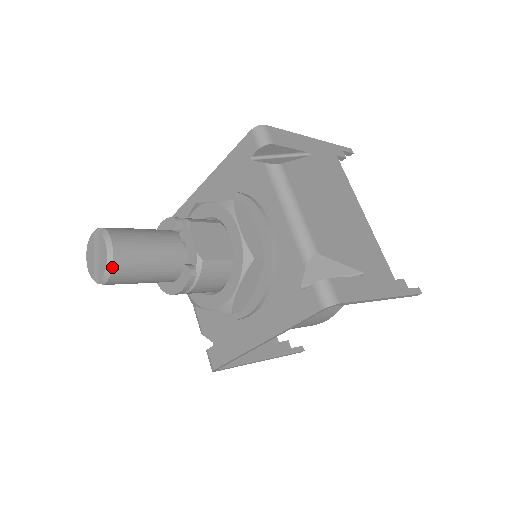
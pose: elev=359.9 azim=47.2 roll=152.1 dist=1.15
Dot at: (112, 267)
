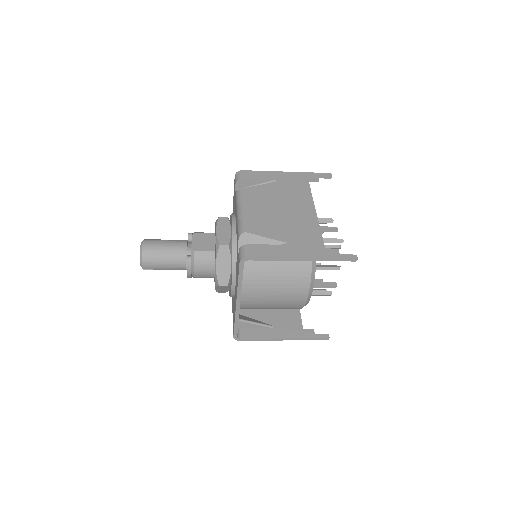
Dot at: (142, 256)
